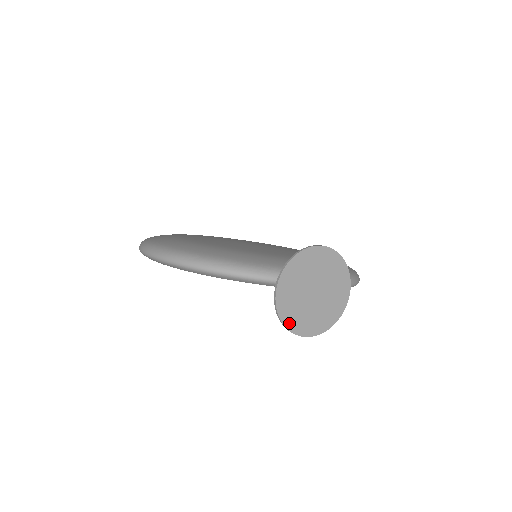
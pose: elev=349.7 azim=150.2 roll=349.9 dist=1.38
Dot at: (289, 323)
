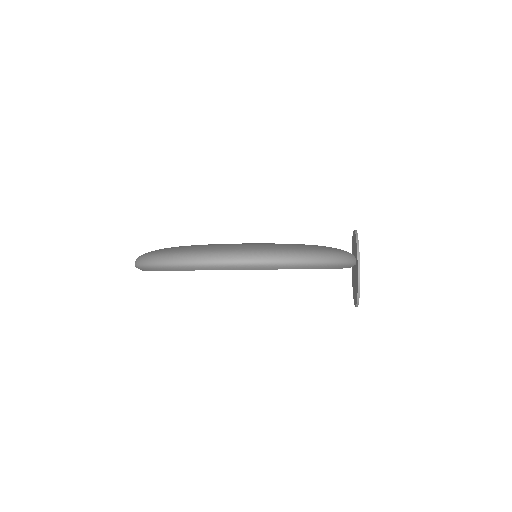
Dot at: occluded
